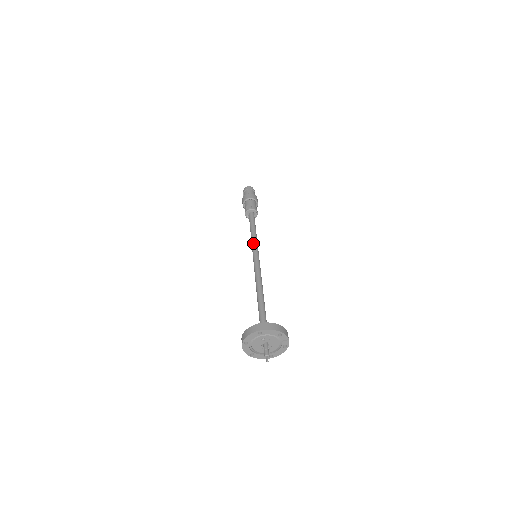
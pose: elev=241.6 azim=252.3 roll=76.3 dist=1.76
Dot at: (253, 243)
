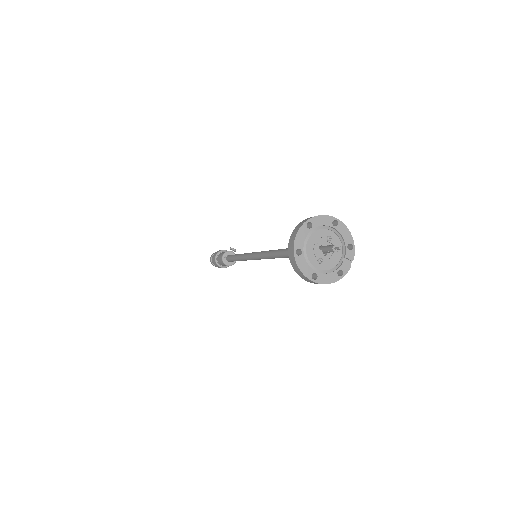
Dot at: occluded
